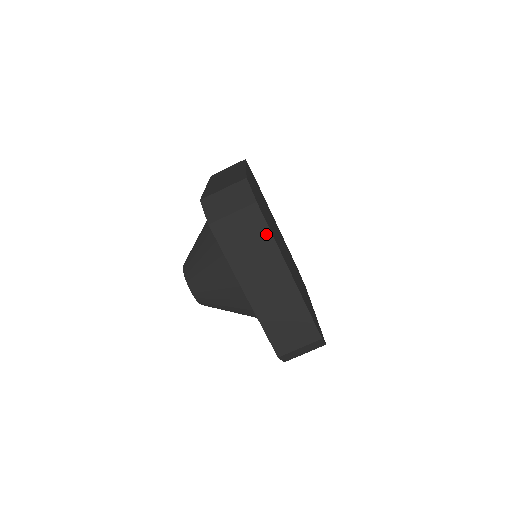
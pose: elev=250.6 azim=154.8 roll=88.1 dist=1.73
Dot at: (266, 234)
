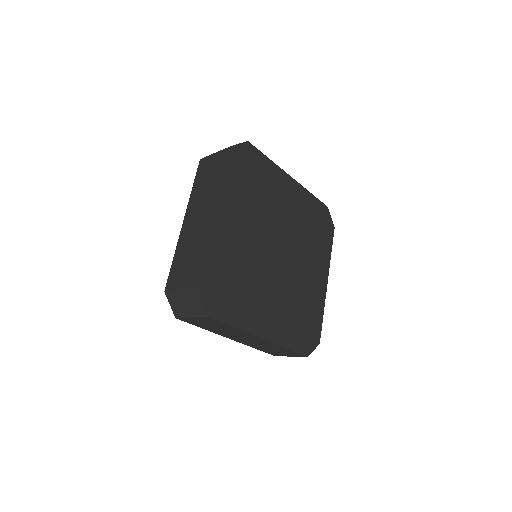
Dot at: (221, 173)
